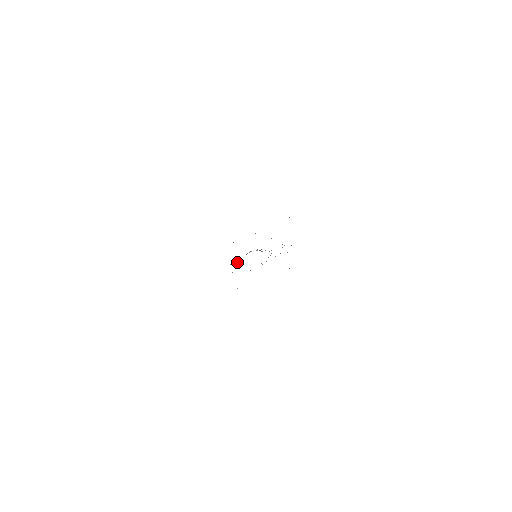
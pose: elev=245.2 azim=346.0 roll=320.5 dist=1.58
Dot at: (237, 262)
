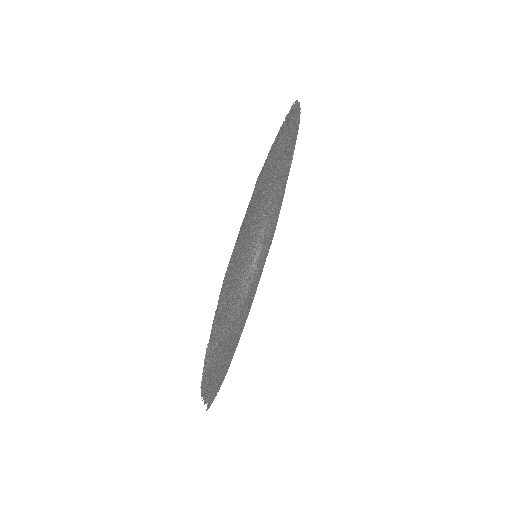
Dot at: (249, 283)
